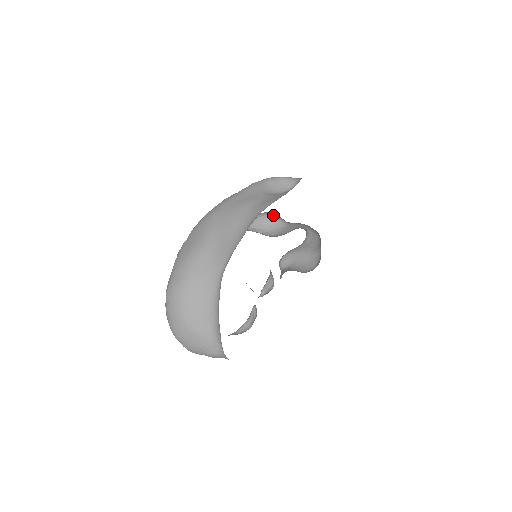
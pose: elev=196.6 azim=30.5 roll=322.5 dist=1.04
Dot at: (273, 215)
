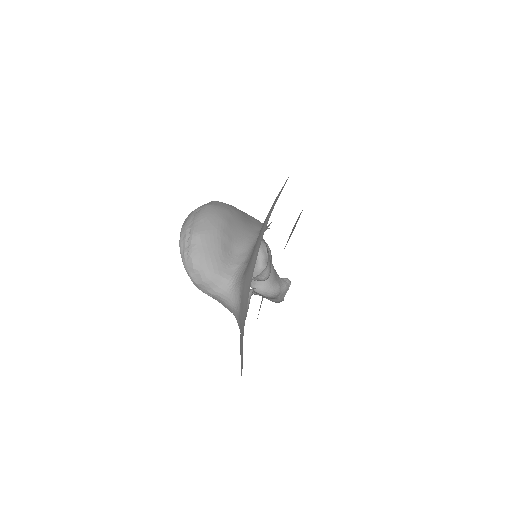
Dot at: (259, 254)
